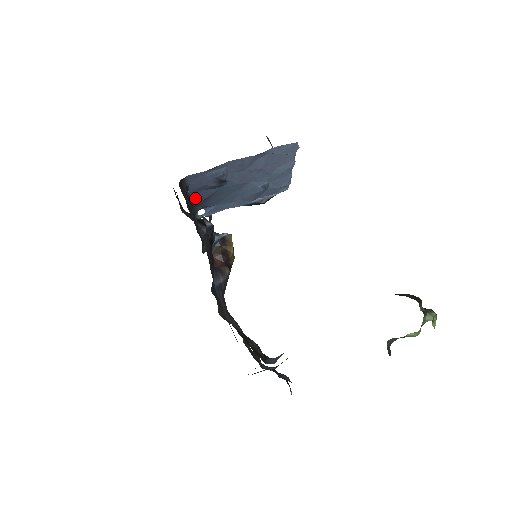
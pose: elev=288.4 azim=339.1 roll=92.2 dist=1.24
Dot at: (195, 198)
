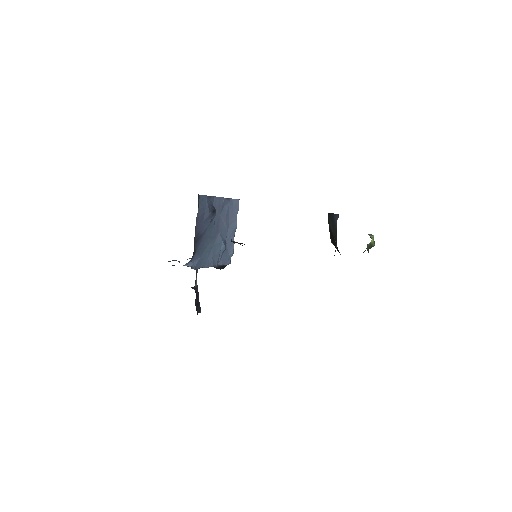
Dot at: (197, 230)
